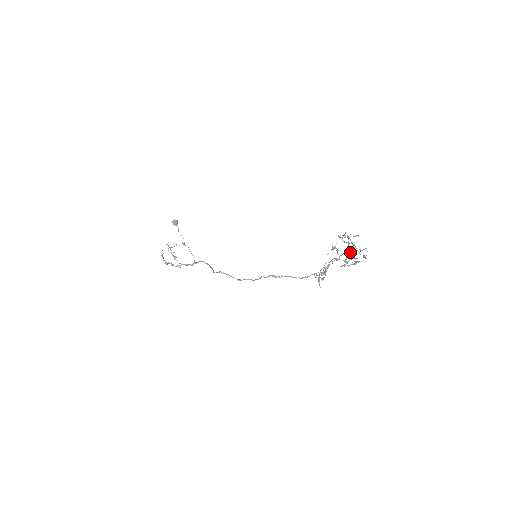
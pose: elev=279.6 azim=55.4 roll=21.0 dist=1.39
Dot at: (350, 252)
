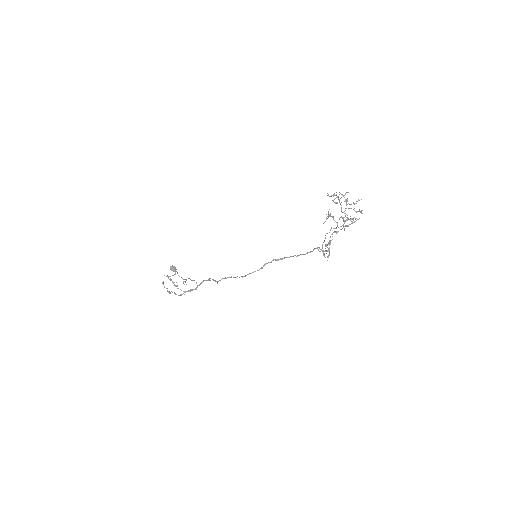
Dot at: (345, 213)
